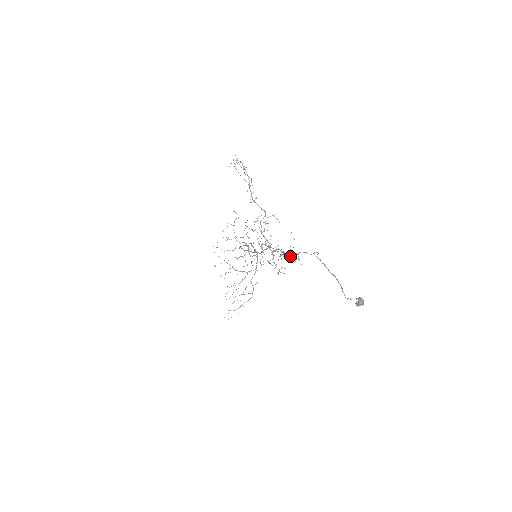
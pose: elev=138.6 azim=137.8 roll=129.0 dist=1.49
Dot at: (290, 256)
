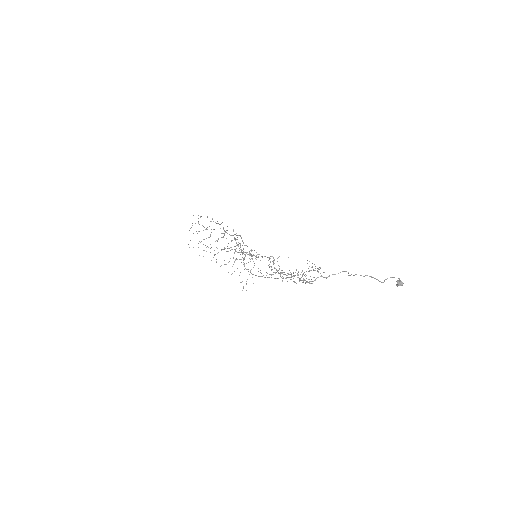
Dot at: occluded
